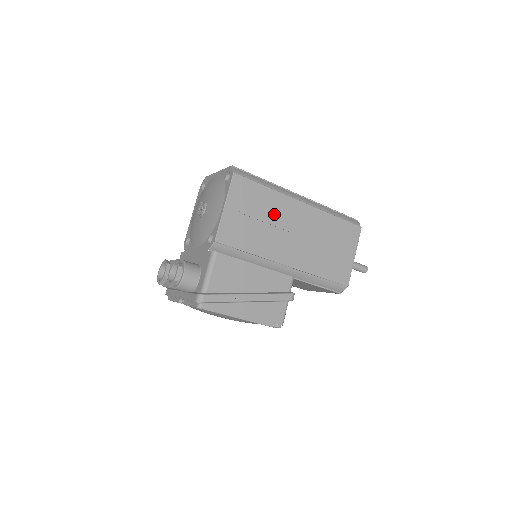
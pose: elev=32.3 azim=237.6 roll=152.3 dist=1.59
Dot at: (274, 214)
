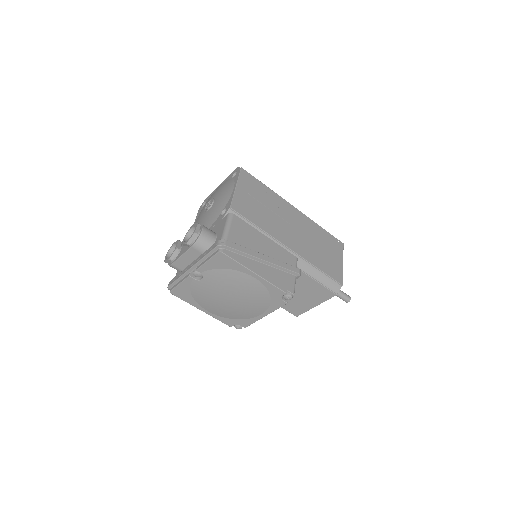
Dot at: (275, 206)
